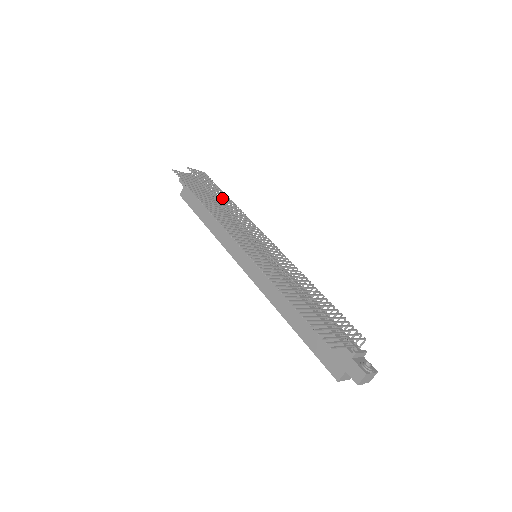
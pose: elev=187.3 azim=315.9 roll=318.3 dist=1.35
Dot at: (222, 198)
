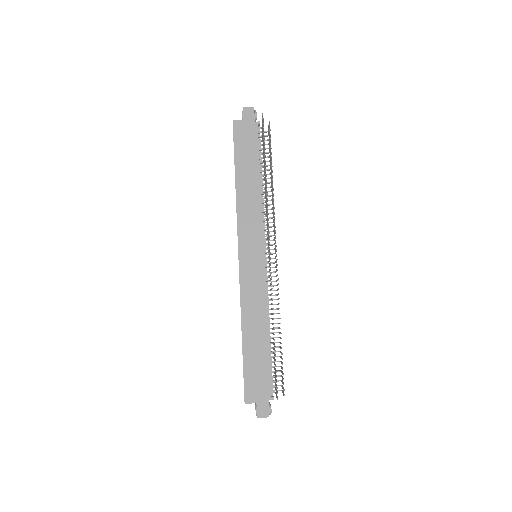
Dot at: (272, 183)
